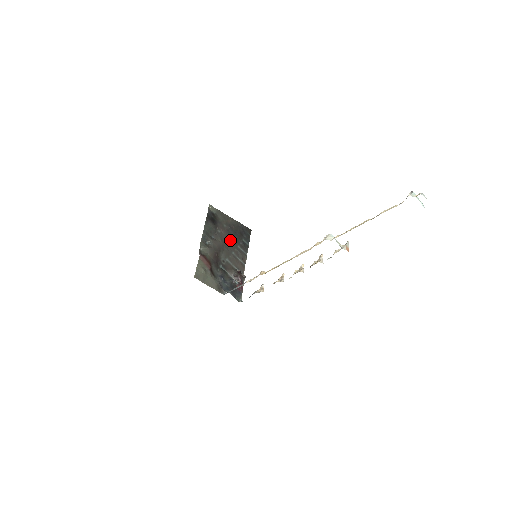
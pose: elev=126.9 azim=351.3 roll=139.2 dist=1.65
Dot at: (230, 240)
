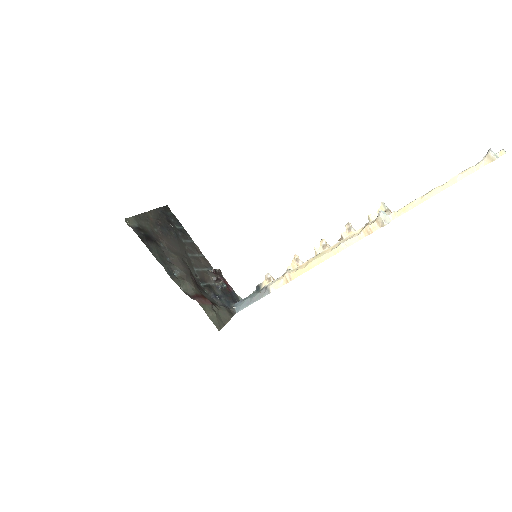
Dot at: (175, 243)
